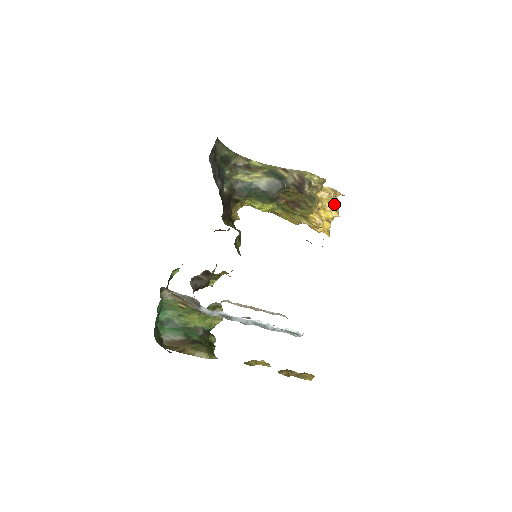
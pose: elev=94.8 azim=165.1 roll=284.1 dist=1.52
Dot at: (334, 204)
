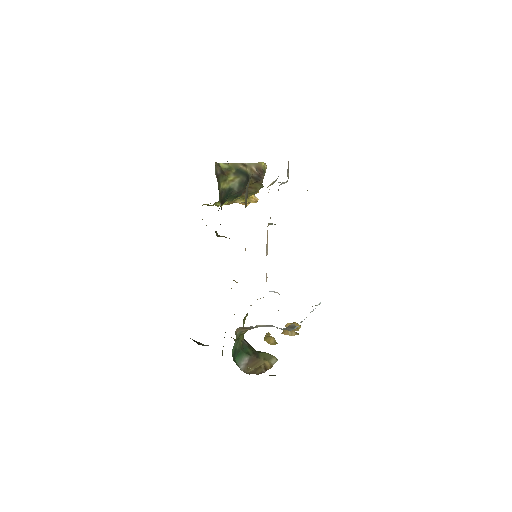
Dot at: occluded
